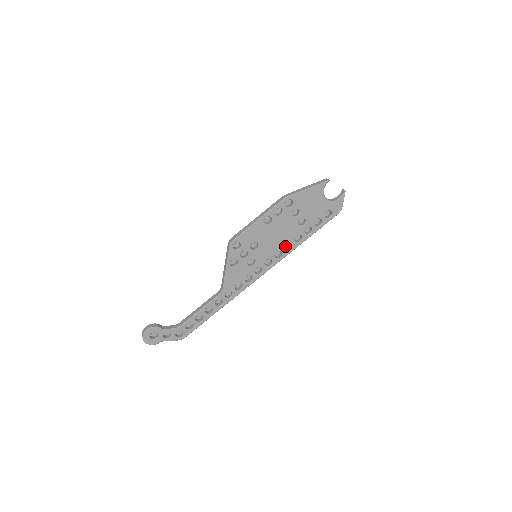
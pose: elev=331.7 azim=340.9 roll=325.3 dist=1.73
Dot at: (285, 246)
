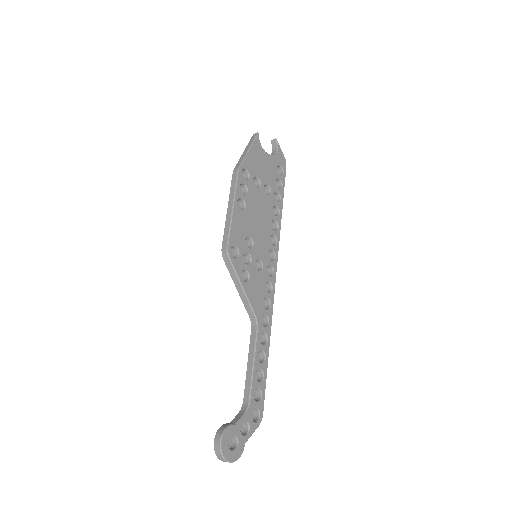
Dot at: occluded
